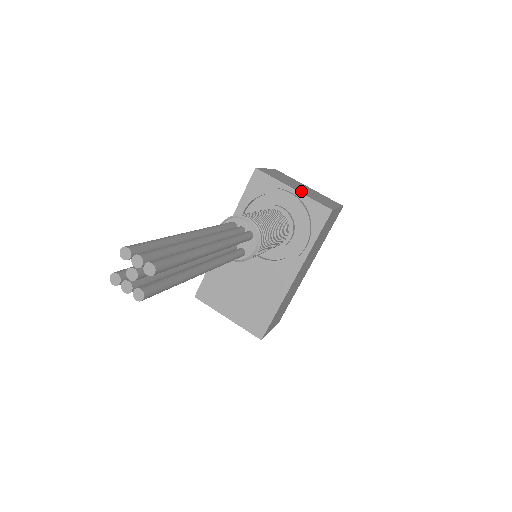
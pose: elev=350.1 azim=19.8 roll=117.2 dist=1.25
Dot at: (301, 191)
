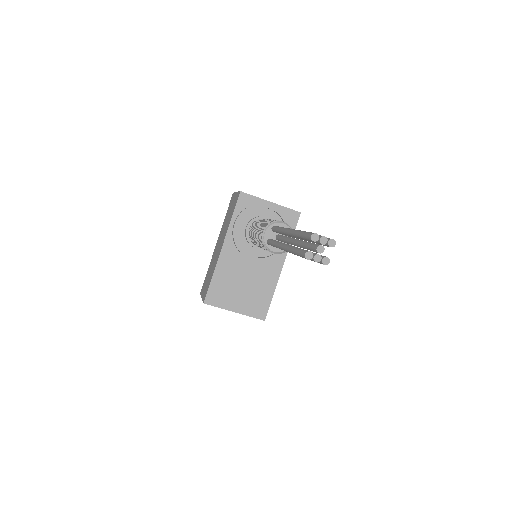
Dot at: occluded
